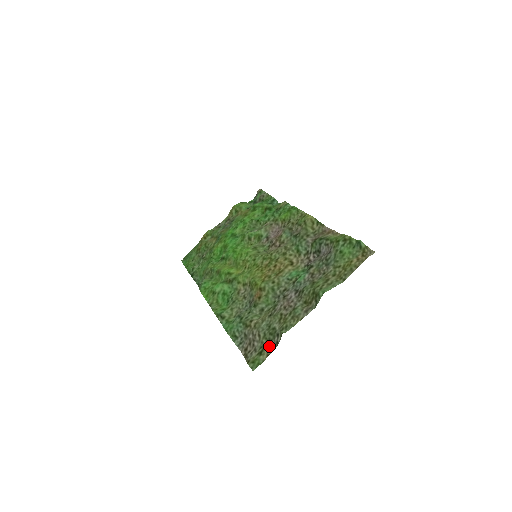
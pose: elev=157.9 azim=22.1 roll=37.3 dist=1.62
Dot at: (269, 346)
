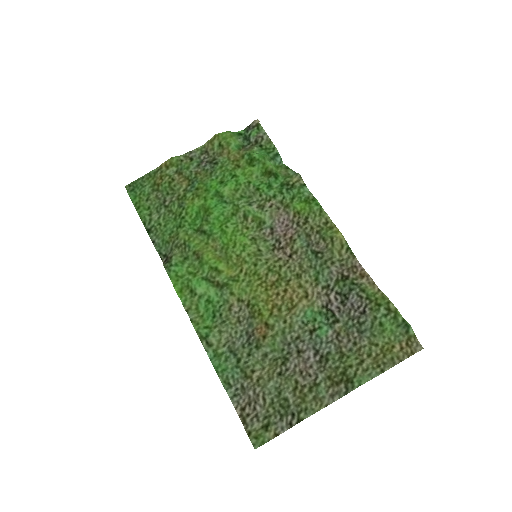
Dot at: (278, 422)
